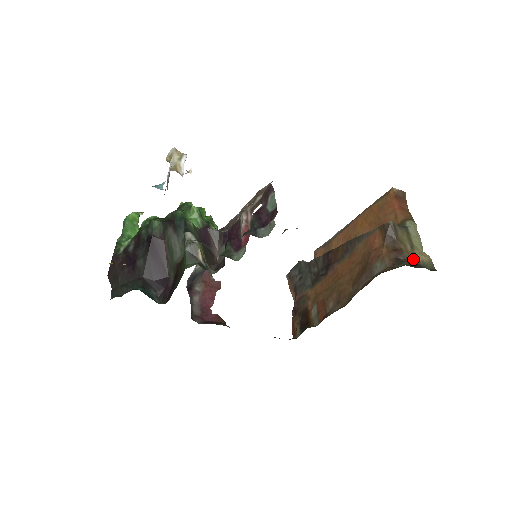
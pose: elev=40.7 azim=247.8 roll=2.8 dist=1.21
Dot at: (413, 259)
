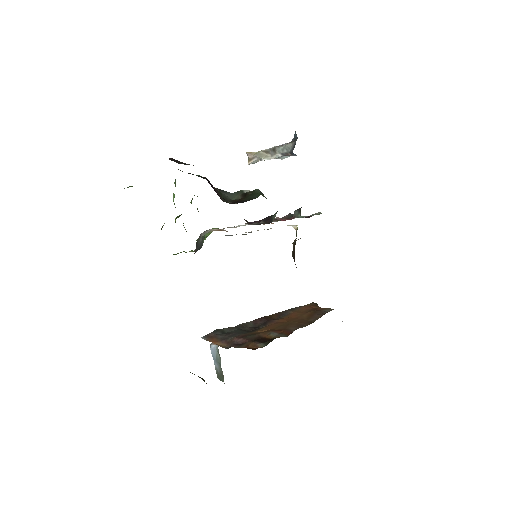
Dot at: occluded
